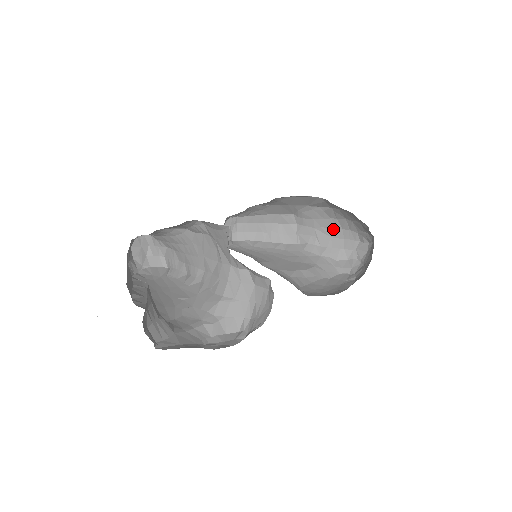
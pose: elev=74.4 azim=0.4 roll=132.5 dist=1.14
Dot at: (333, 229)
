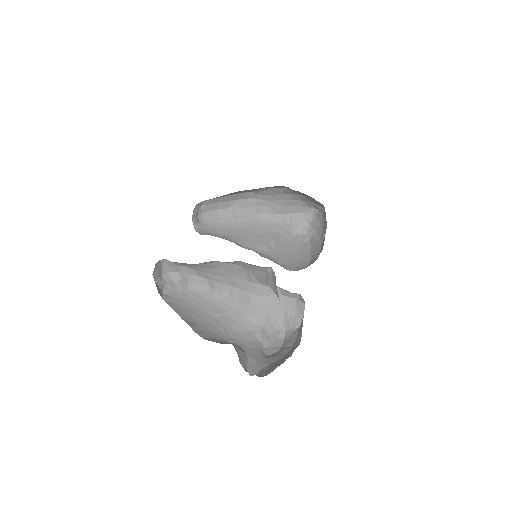
Dot at: (286, 200)
